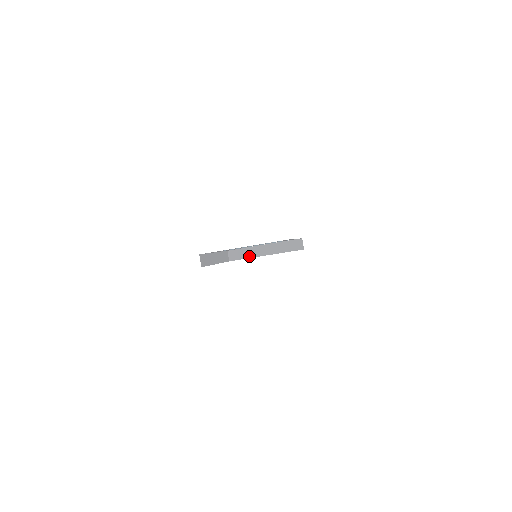
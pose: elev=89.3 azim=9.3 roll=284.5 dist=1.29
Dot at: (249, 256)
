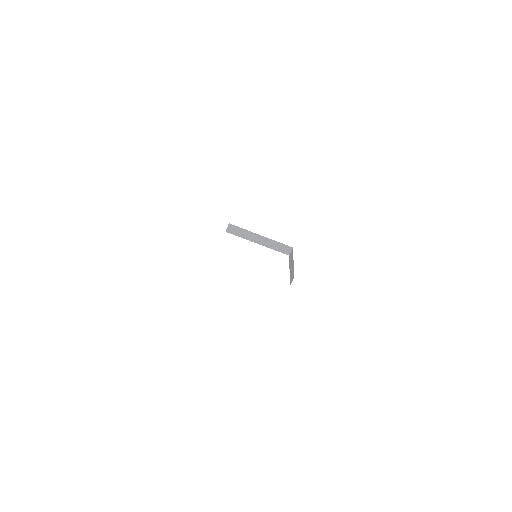
Dot at: (244, 237)
